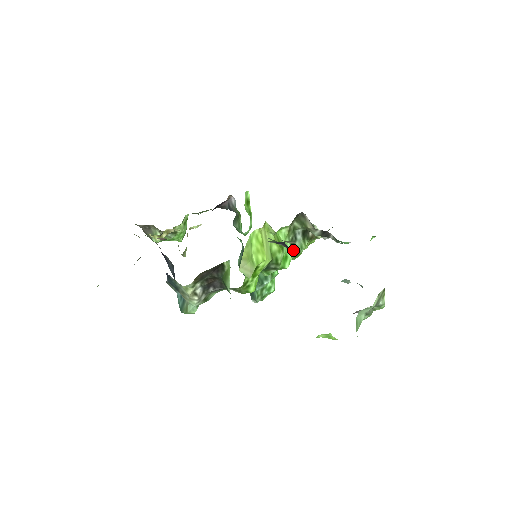
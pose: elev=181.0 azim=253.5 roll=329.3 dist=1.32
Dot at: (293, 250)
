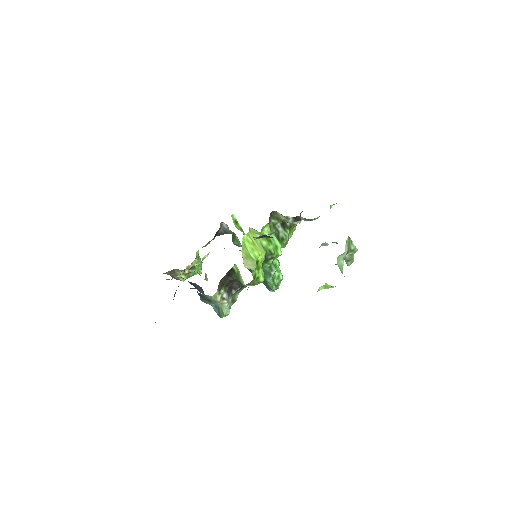
Dot at: (280, 240)
